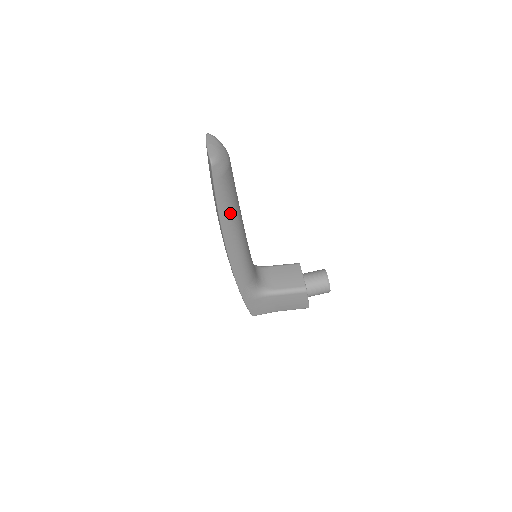
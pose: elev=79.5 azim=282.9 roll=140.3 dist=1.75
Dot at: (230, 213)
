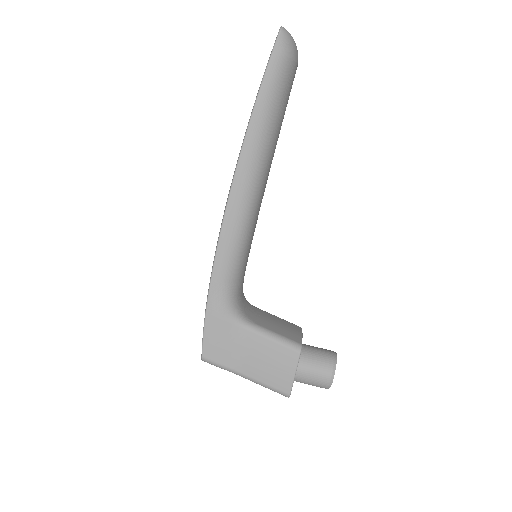
Dot at: (265, 127)
